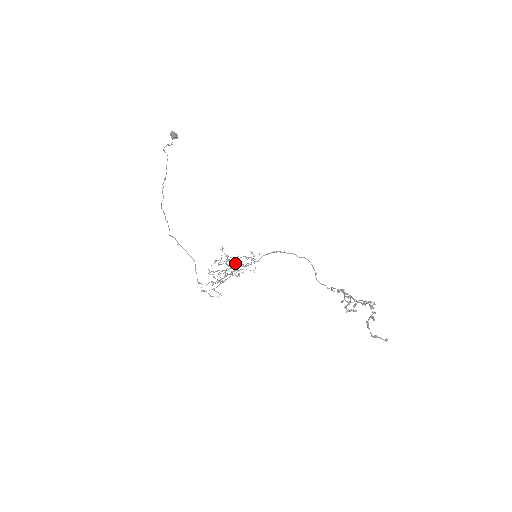
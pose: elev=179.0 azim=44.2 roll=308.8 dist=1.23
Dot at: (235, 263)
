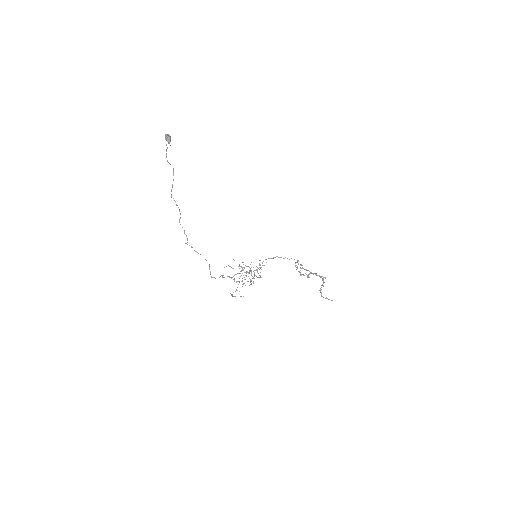
Dot at: occluded
